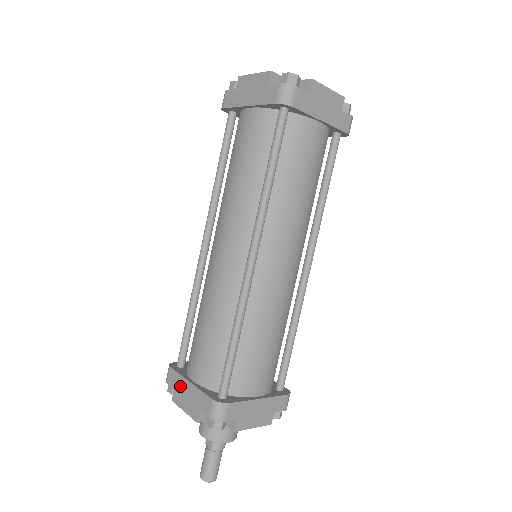
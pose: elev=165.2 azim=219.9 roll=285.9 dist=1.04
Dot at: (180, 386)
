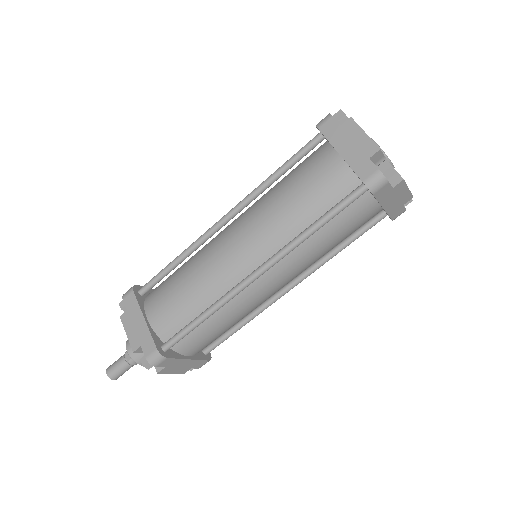
Dot at: (134, 313)
